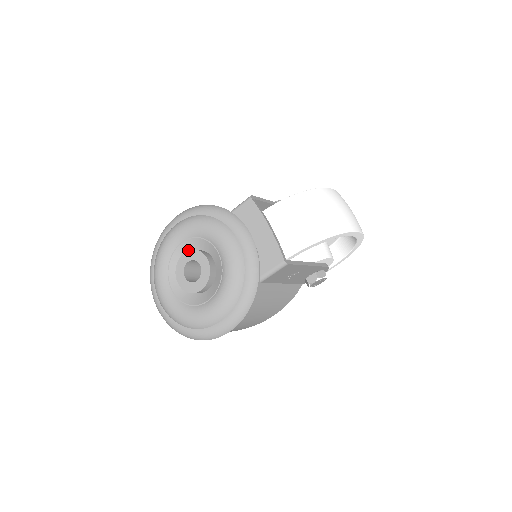
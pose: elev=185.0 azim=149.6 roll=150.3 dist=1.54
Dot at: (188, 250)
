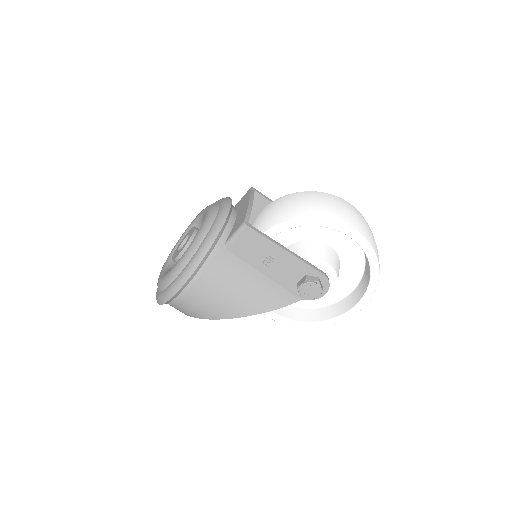
Dot at: (190, 229)
